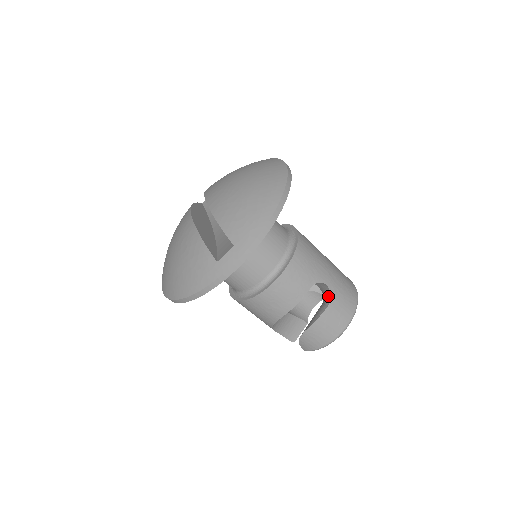
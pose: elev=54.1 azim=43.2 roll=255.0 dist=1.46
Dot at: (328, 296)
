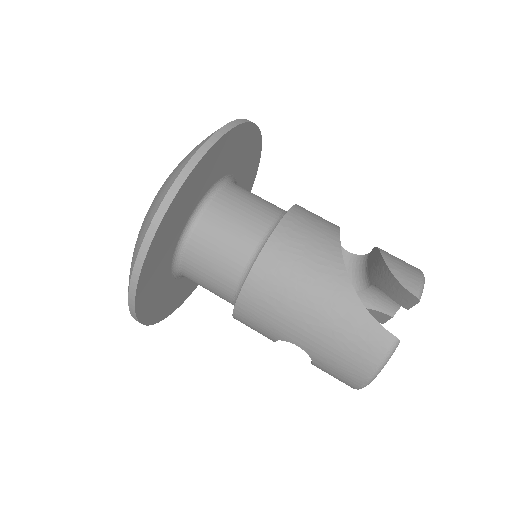
Dot at: (362, 260)
